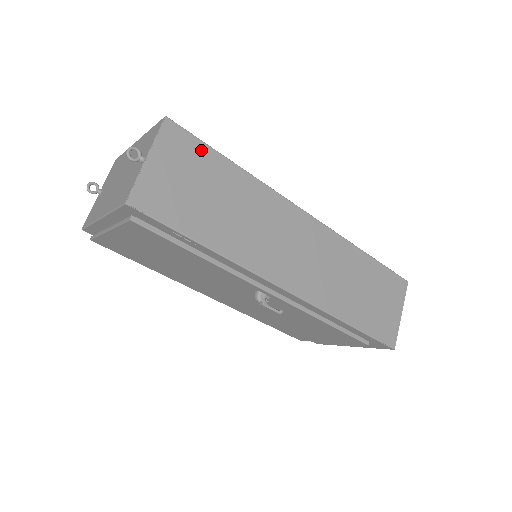
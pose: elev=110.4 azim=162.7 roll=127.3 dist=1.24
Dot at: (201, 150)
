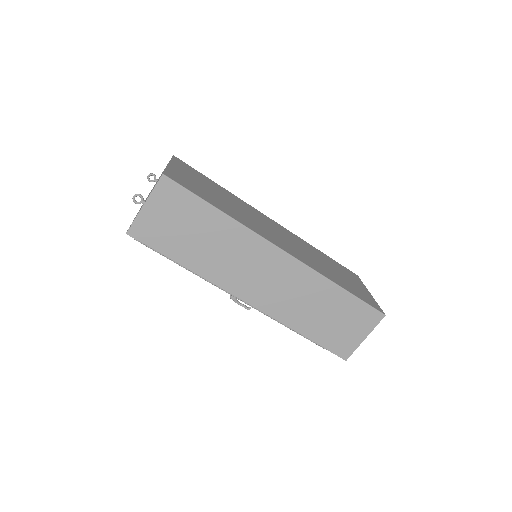
Dot at: (189, 199)
